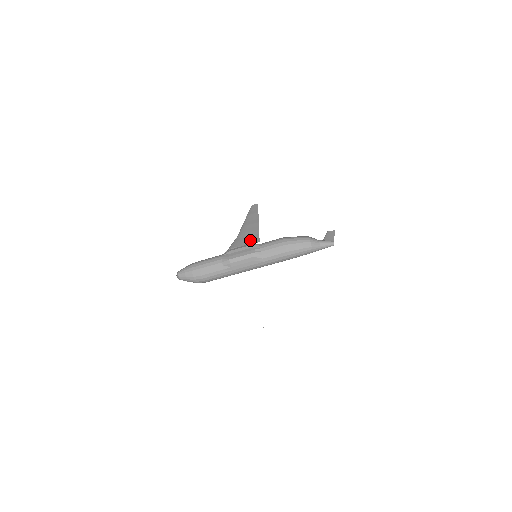
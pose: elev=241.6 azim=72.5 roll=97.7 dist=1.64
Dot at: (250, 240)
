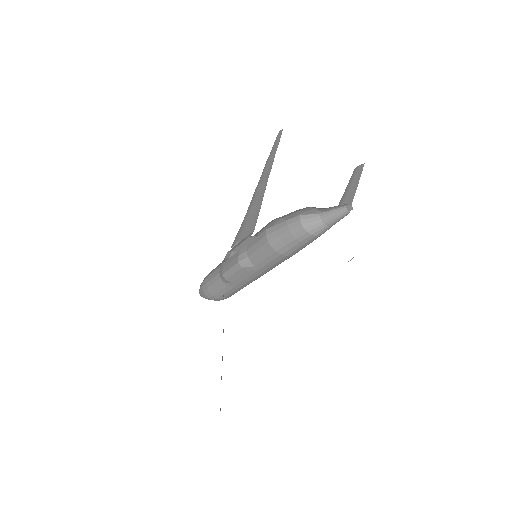
Dot at: (248, 227)
